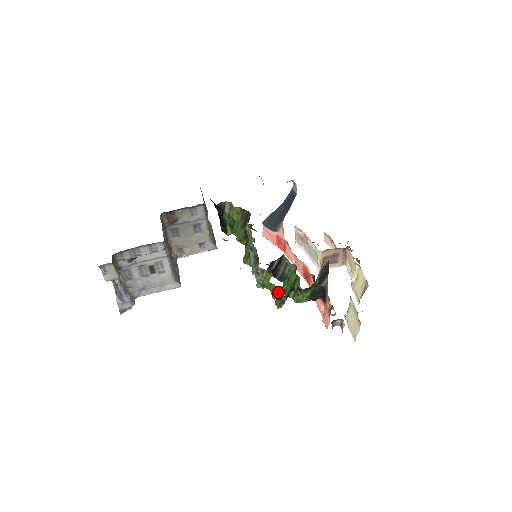
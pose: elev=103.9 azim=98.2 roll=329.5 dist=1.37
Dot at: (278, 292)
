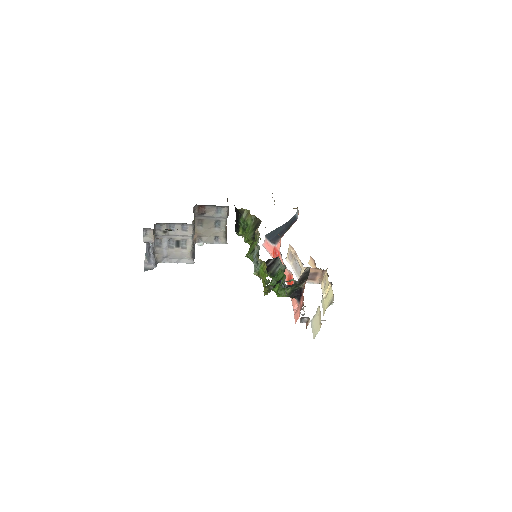
Dot at: (268, 281)
